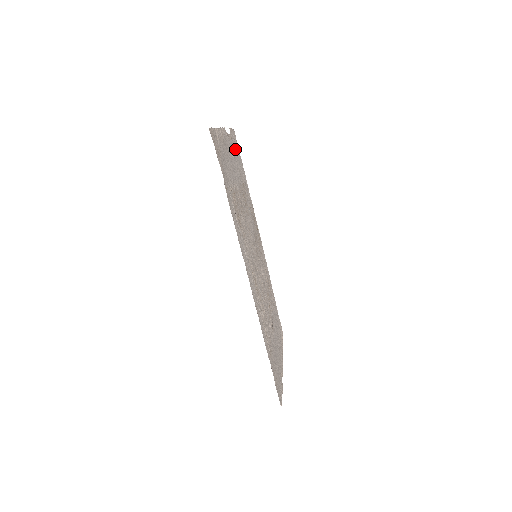
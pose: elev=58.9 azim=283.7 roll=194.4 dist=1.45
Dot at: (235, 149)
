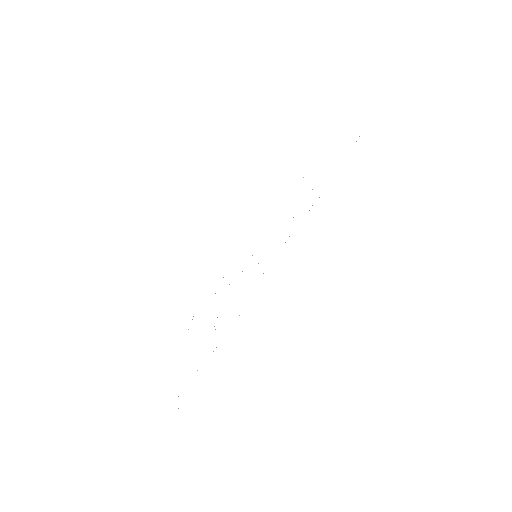
Dot at: occluded
